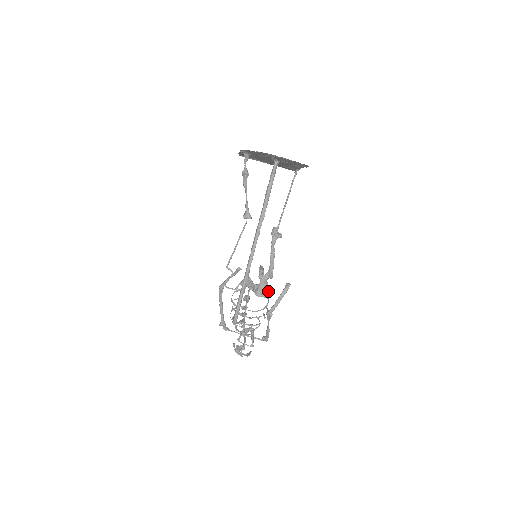
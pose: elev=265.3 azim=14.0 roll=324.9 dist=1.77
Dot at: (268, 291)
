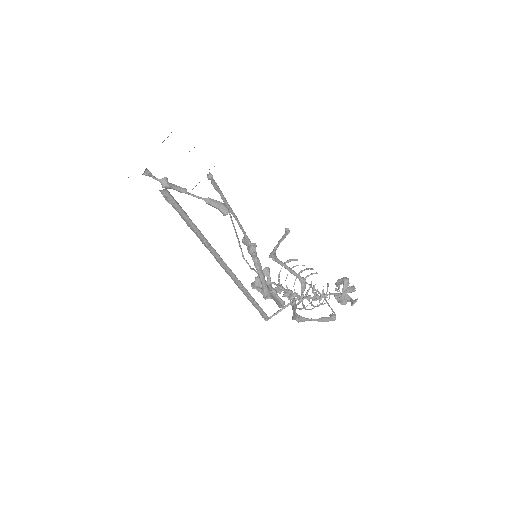
Dot at: (278, 301)
